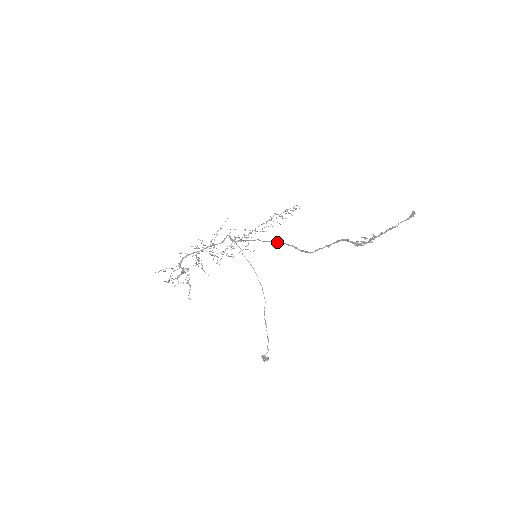
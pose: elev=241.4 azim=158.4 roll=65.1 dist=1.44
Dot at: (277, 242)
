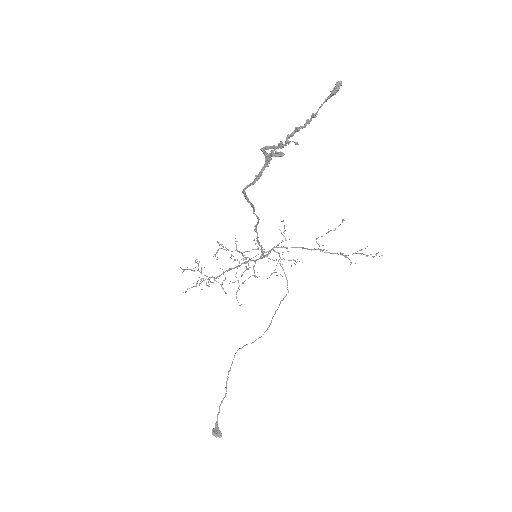
Dot at: (257, 216)
